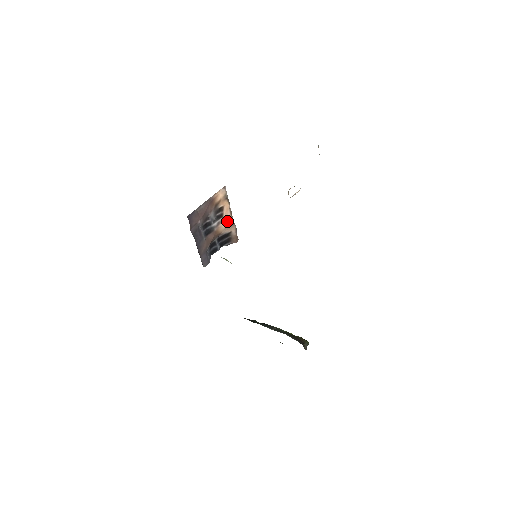
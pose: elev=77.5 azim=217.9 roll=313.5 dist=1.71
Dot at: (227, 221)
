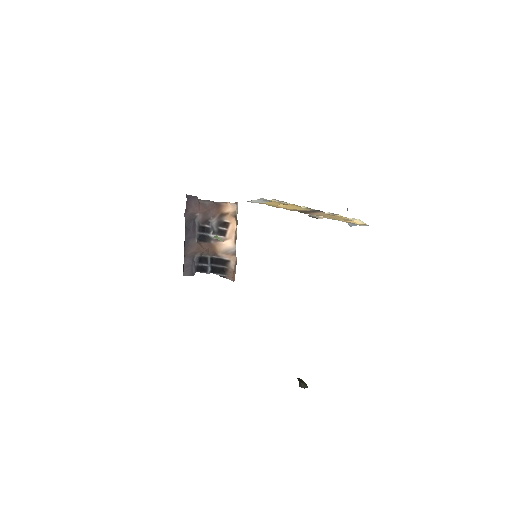
Dot at: (228, 245)
